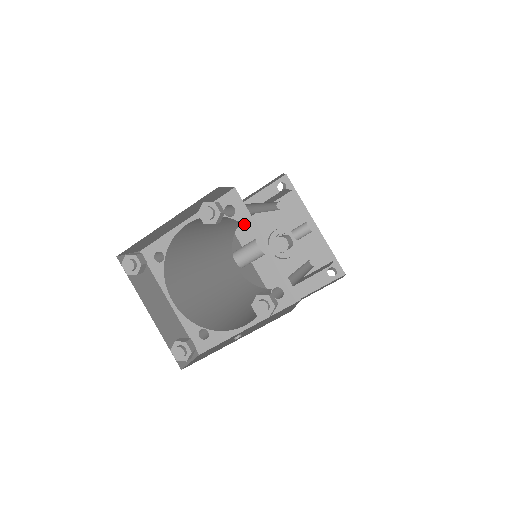
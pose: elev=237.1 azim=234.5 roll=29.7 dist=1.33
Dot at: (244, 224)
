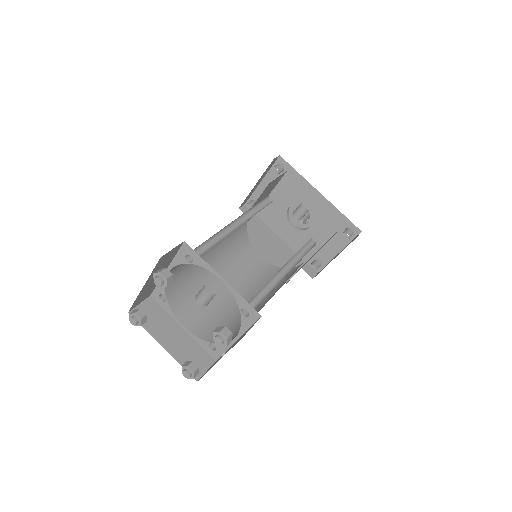
Dot at: occluded
